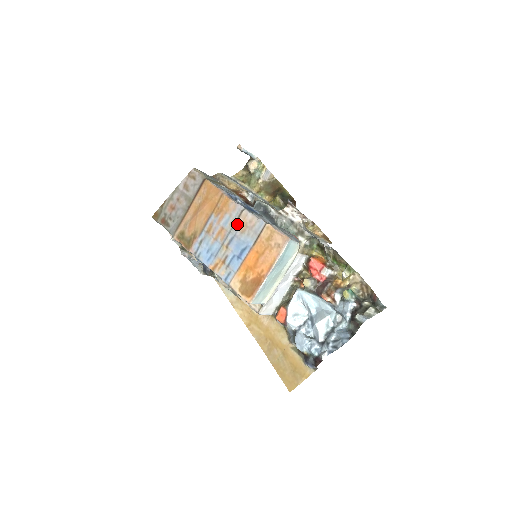
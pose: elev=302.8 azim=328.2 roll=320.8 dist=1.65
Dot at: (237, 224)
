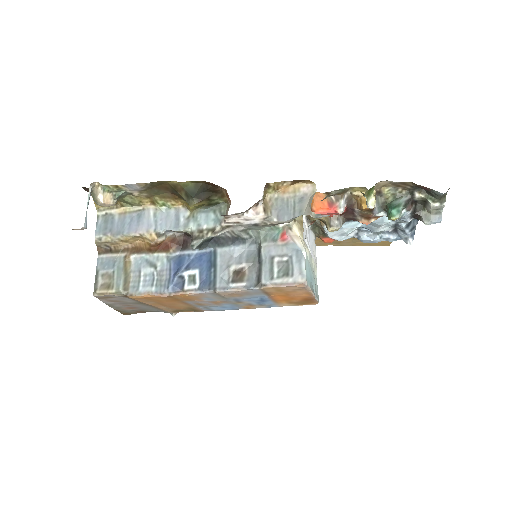
Dot at: (225, 297)
